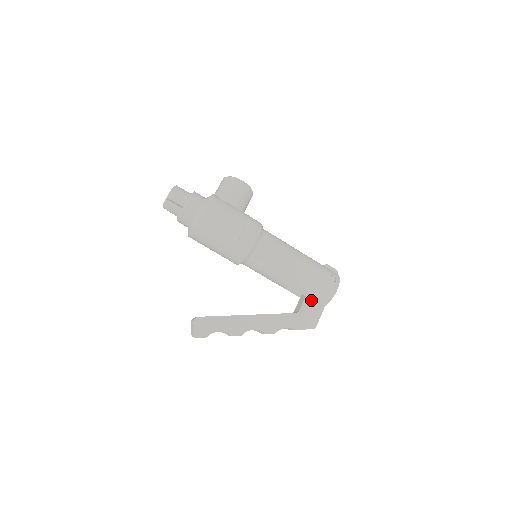
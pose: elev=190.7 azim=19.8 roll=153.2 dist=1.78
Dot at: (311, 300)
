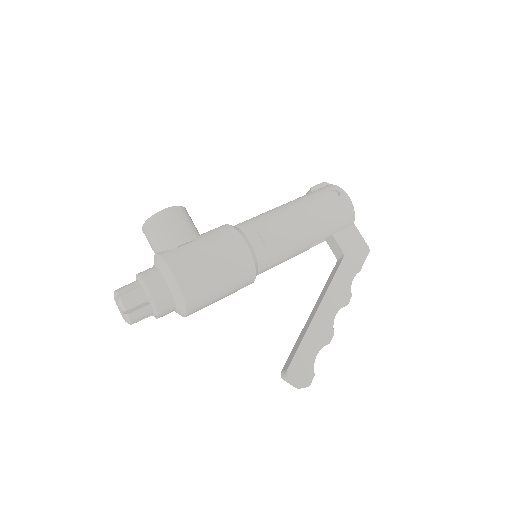
Dot at: (339, 232)
